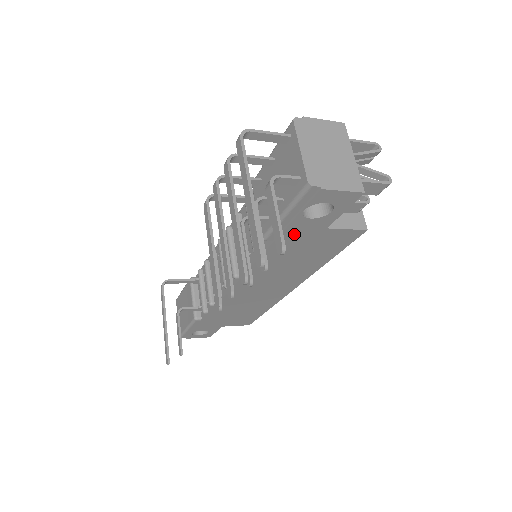
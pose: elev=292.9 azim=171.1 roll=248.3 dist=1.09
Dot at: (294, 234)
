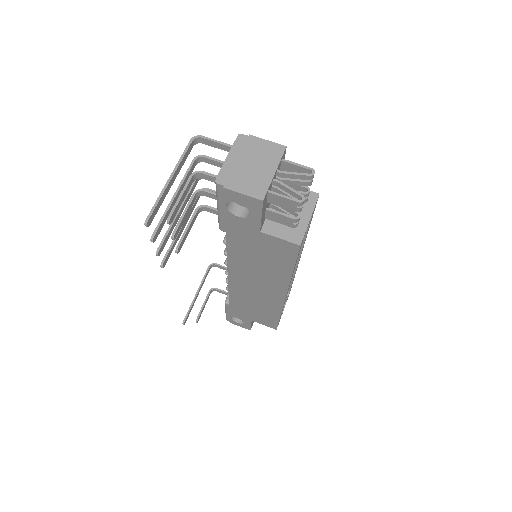
Dot at: (237, 230)
